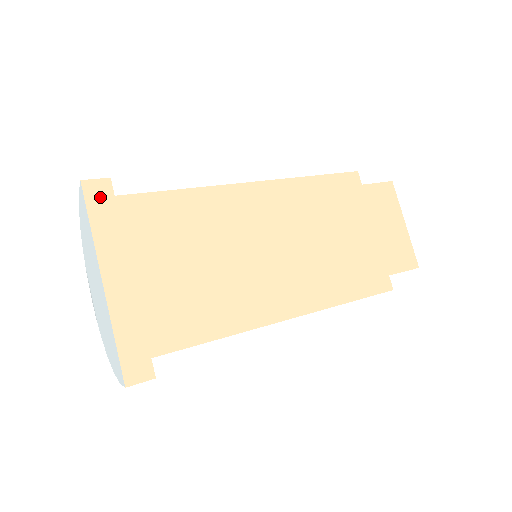
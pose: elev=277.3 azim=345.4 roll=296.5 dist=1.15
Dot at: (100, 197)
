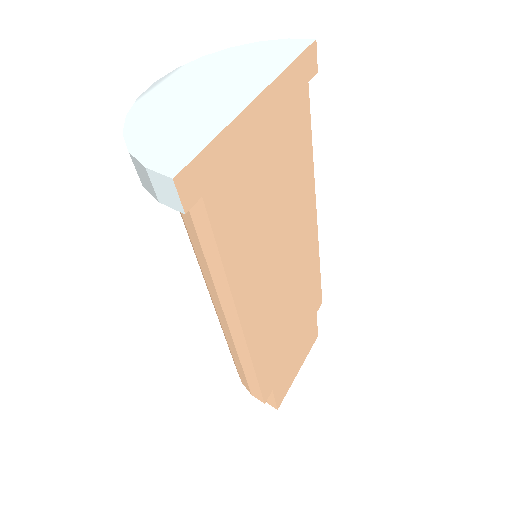
Dot at: (308, 66)
